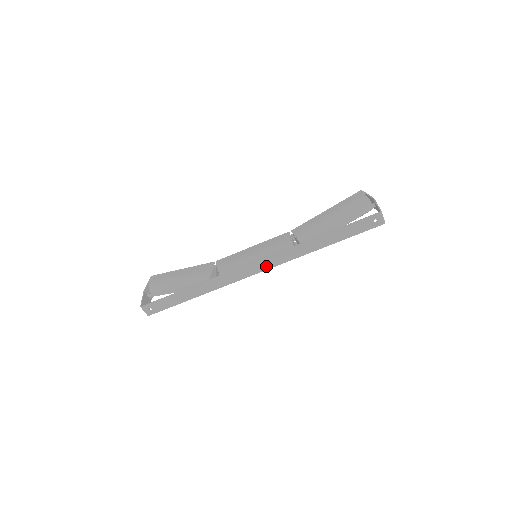
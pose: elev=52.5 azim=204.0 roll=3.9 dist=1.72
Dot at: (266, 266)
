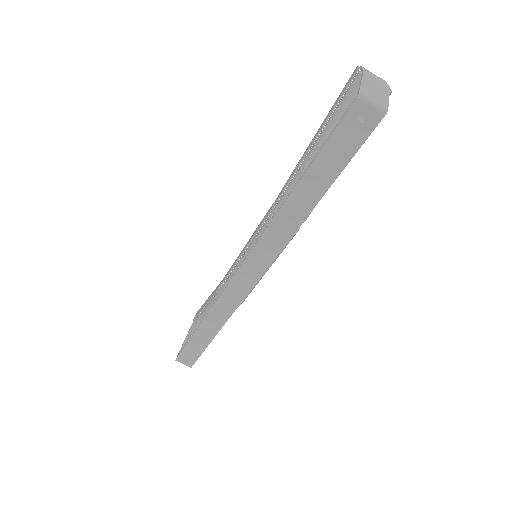
Dot at: (256, 271)
